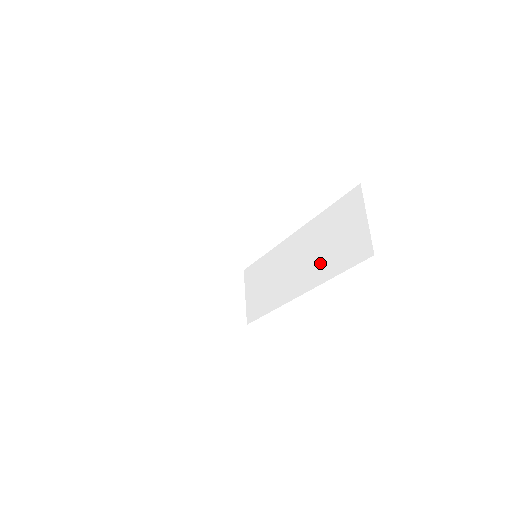
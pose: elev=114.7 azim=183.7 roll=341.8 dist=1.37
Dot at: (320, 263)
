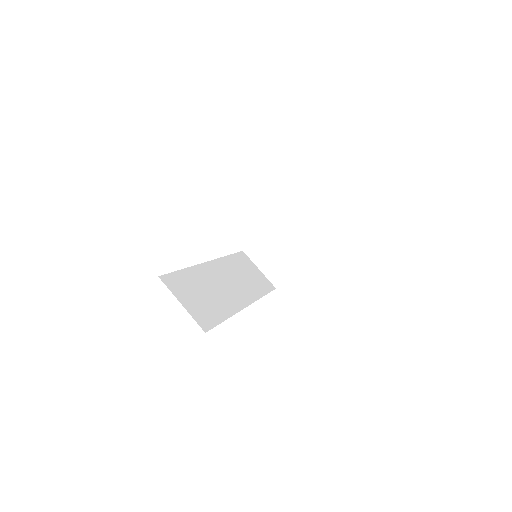
Dot at: occluded
